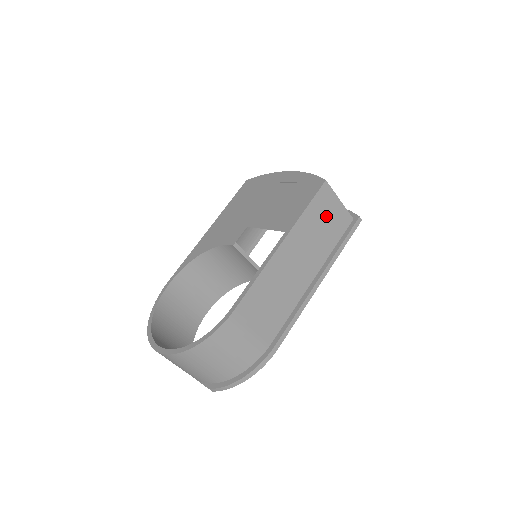
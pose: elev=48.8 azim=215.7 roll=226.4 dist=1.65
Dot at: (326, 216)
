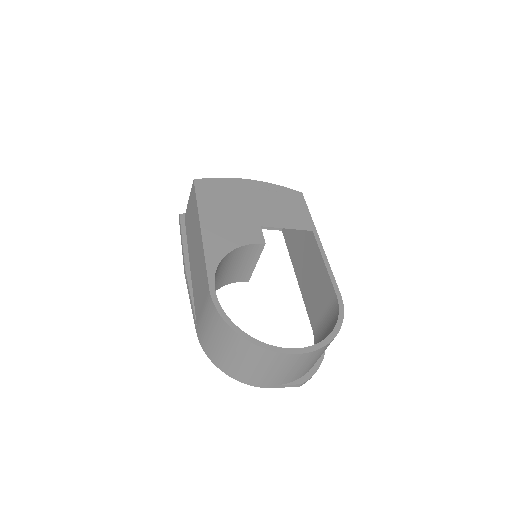
Dot at: occluded
